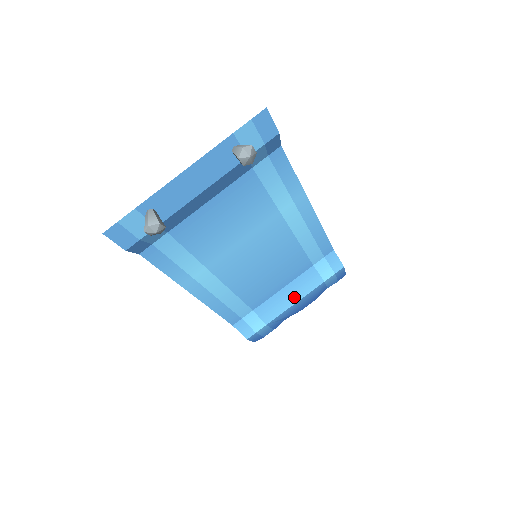
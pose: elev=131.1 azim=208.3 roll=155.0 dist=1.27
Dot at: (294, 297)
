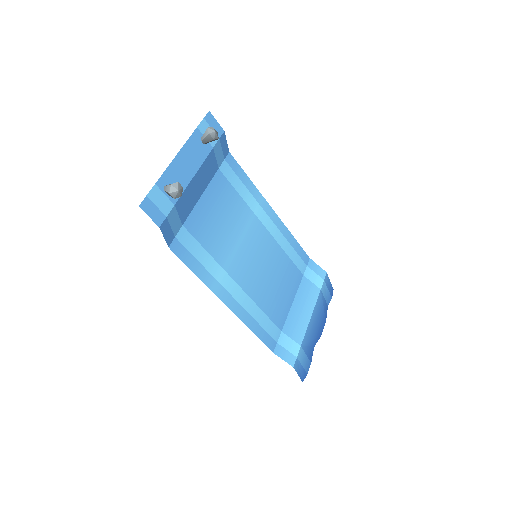
Dot at: (307, 310)
